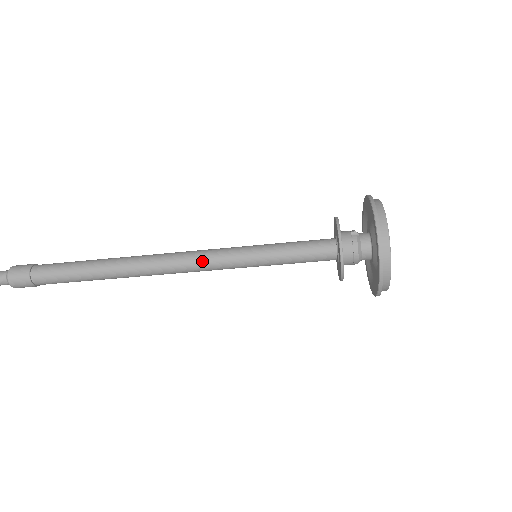
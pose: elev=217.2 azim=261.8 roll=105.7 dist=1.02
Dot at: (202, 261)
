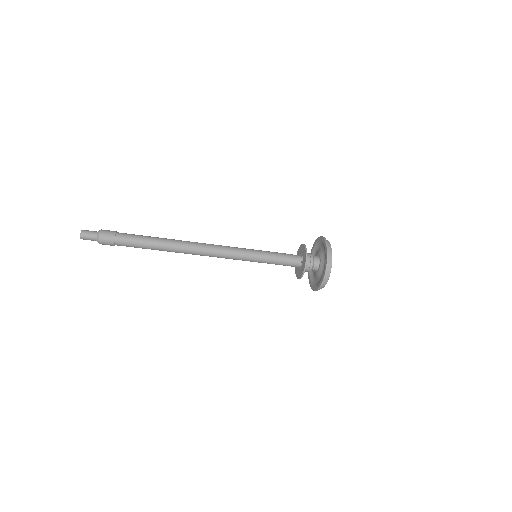
Dot at: (227, 248)
